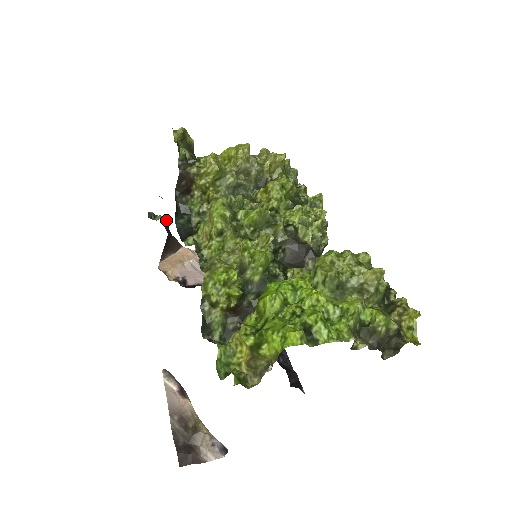
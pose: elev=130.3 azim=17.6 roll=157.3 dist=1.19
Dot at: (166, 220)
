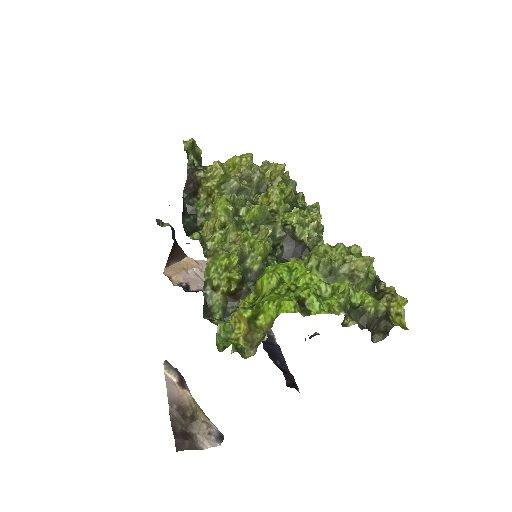
Dot at: (173, 228)
